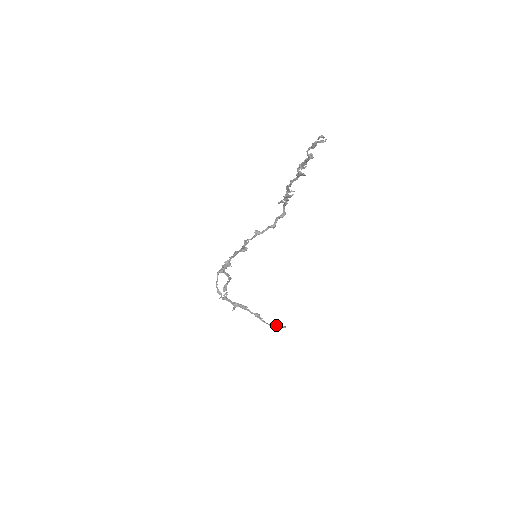
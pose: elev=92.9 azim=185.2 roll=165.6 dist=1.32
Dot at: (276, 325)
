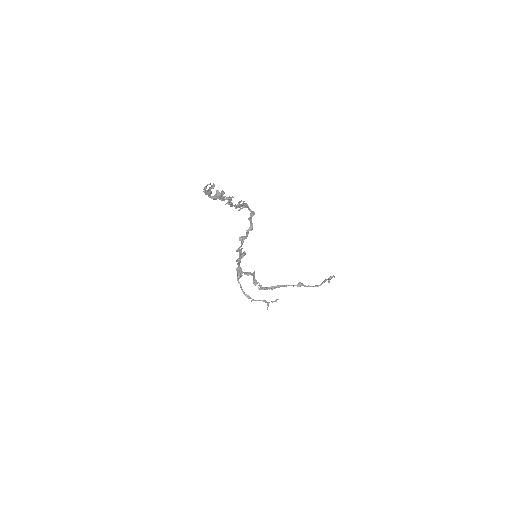
Dot at: (322, 282)
